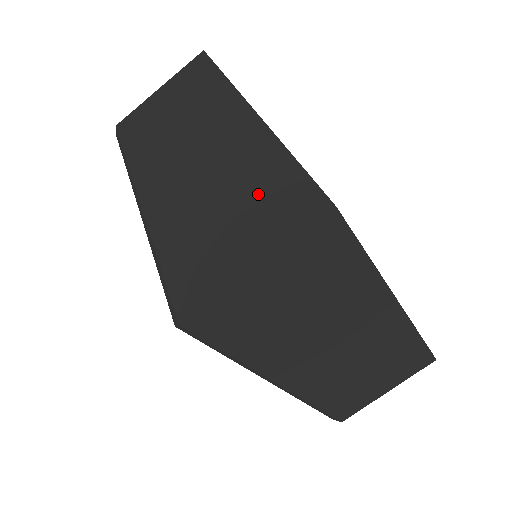
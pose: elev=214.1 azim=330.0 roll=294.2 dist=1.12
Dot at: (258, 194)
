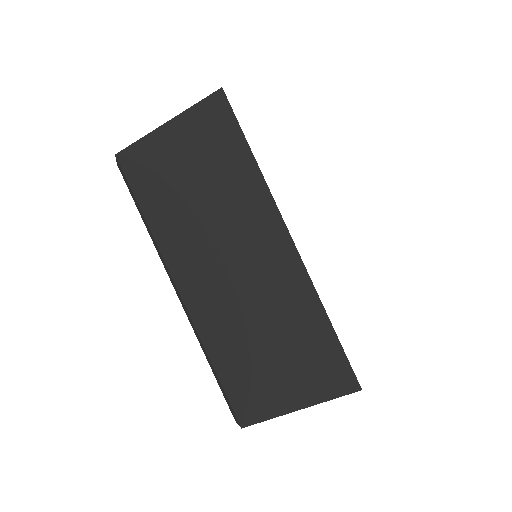
Dot at: occluded
